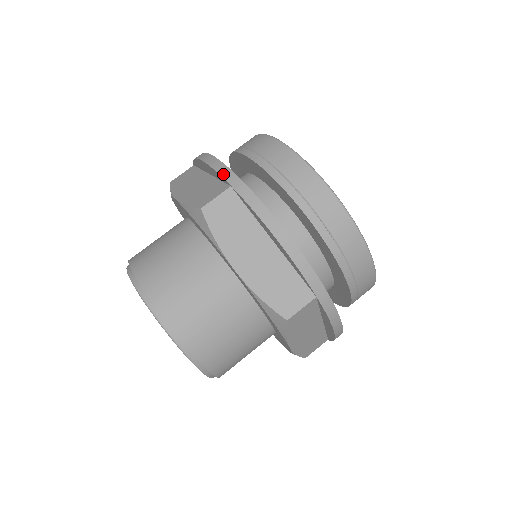
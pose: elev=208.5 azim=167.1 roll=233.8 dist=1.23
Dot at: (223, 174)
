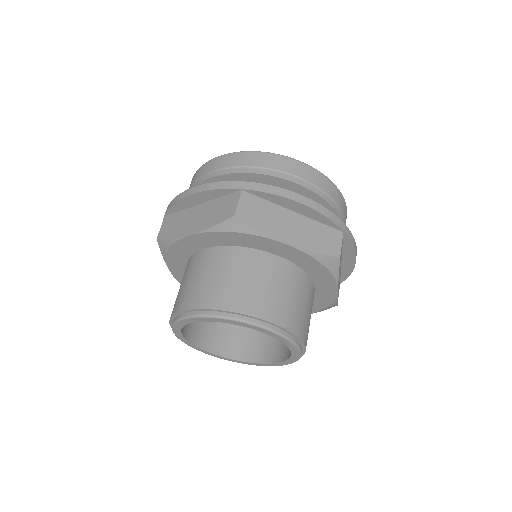
Dot at: (227, 187)
